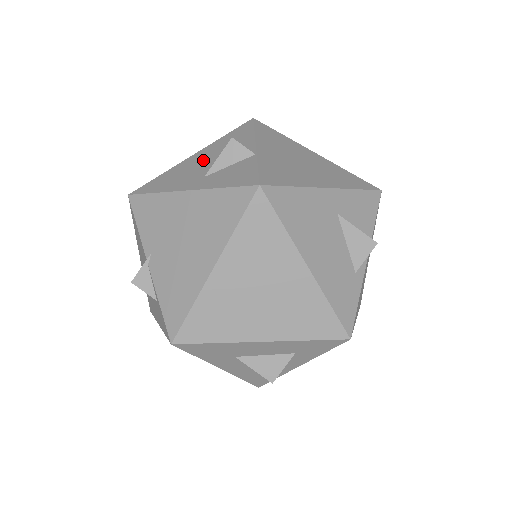
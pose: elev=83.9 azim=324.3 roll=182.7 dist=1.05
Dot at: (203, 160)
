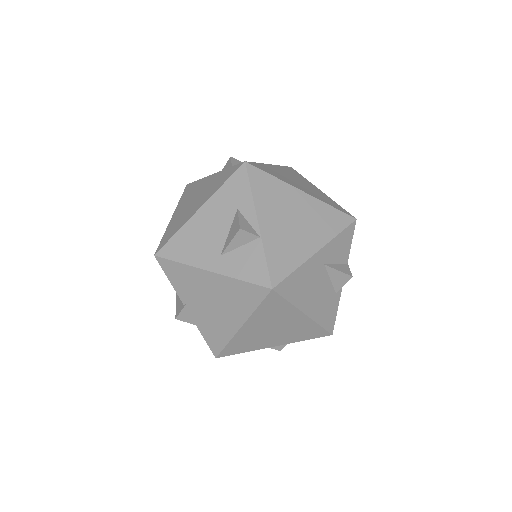
Dot at: (212, 225)
